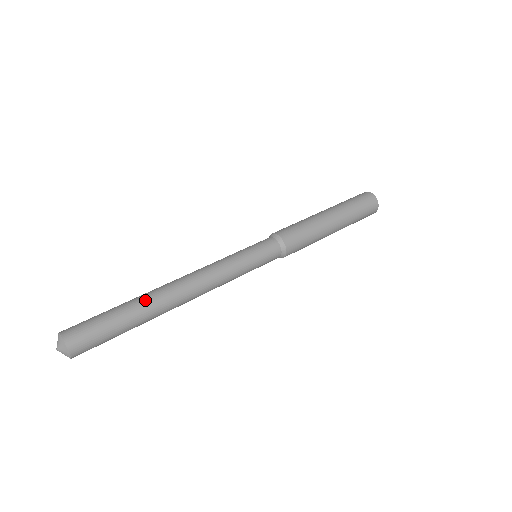
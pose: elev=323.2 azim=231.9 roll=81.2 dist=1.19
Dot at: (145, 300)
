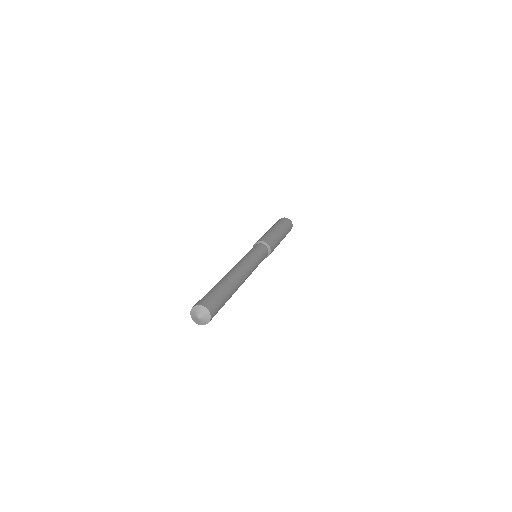
Dot at: (232, 283)
